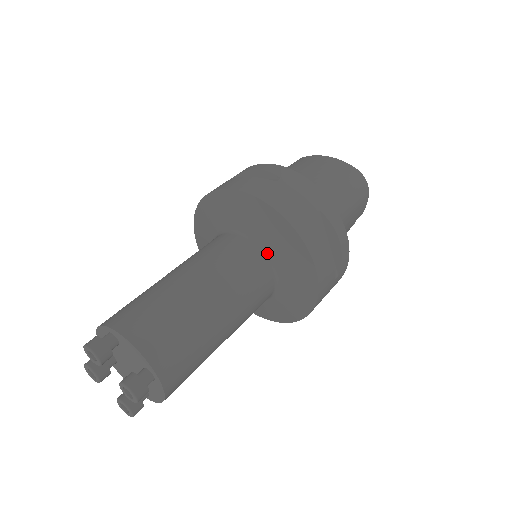
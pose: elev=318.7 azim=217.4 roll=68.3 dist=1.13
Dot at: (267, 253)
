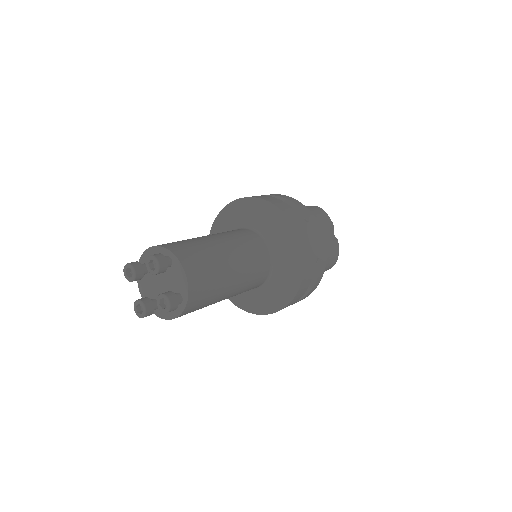
Dot at: (247, 227)
